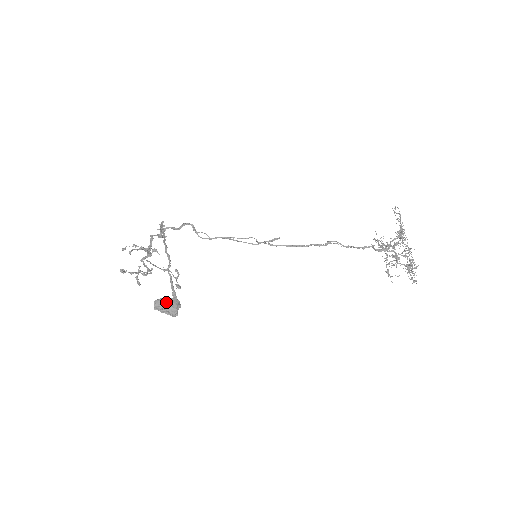
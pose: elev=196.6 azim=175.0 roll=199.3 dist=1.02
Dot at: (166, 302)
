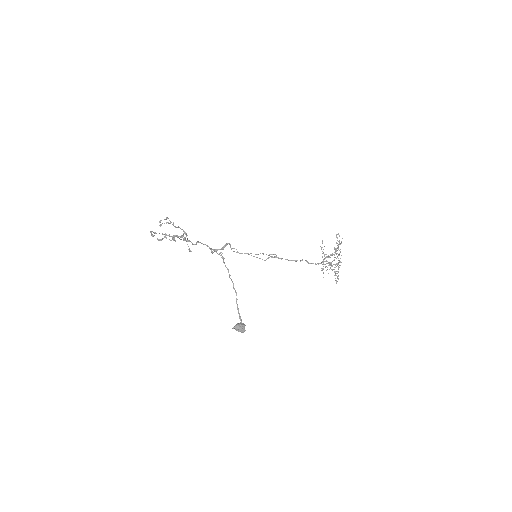
Dot at: (241, 327)
